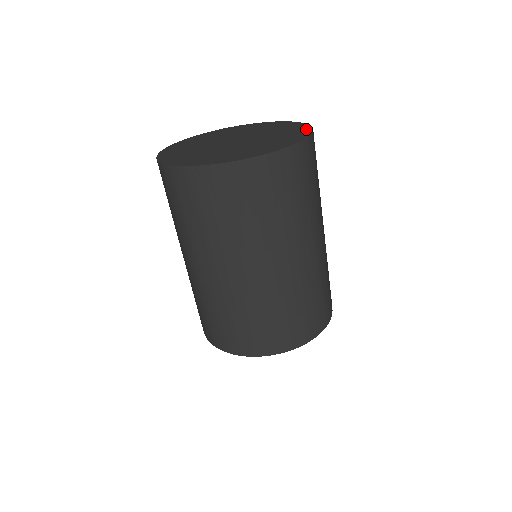
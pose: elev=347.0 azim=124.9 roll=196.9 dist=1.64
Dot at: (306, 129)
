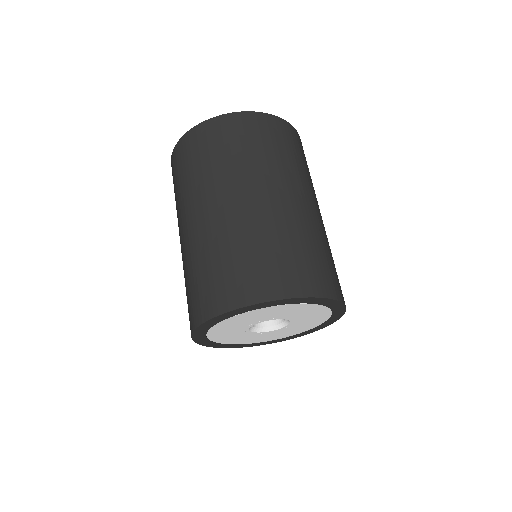
Dot at: occluded
